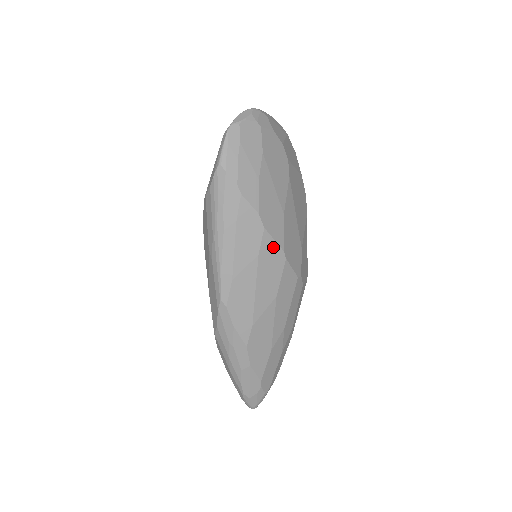
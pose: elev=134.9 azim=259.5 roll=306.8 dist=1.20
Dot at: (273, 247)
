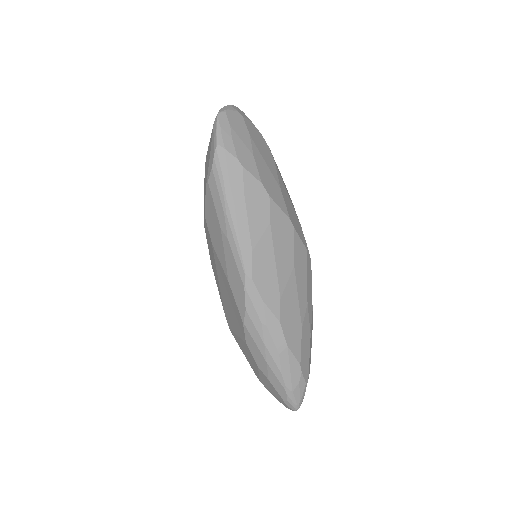
Dot at: (280, 215)
